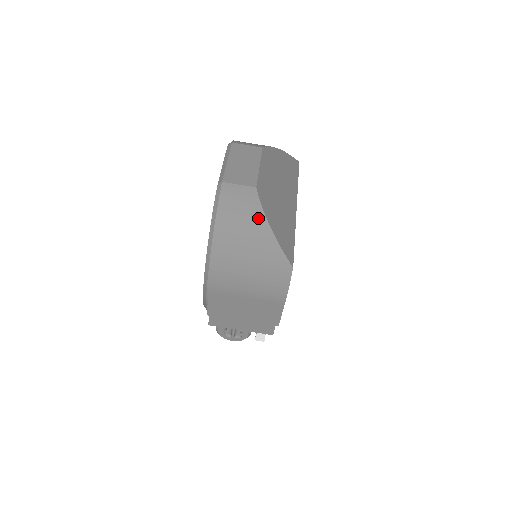
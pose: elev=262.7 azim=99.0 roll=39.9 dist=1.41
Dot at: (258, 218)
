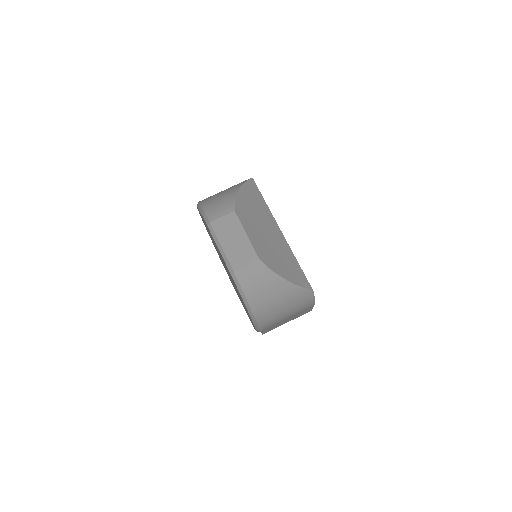
Dot at: (274, 280)
